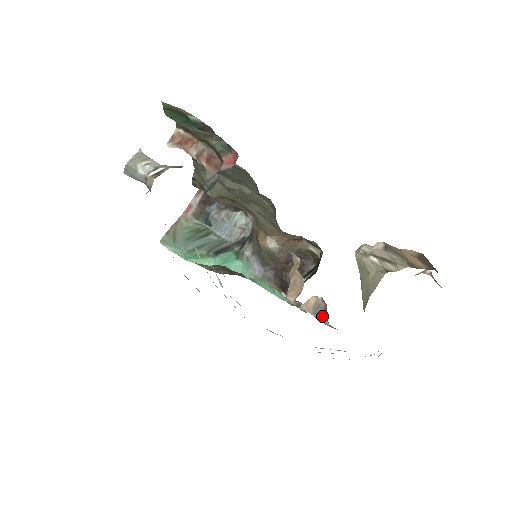
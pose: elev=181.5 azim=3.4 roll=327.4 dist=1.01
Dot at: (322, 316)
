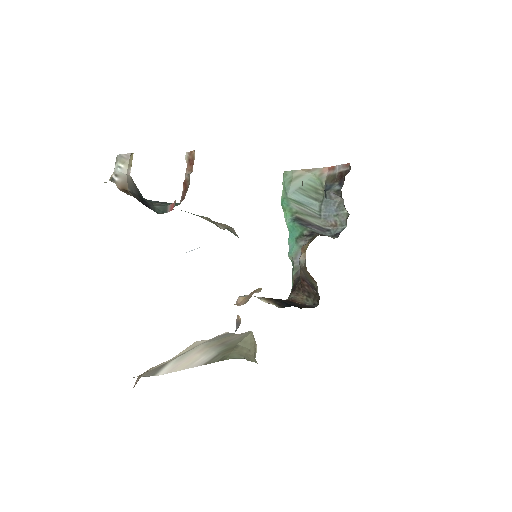
Dot at: (236, 330)
